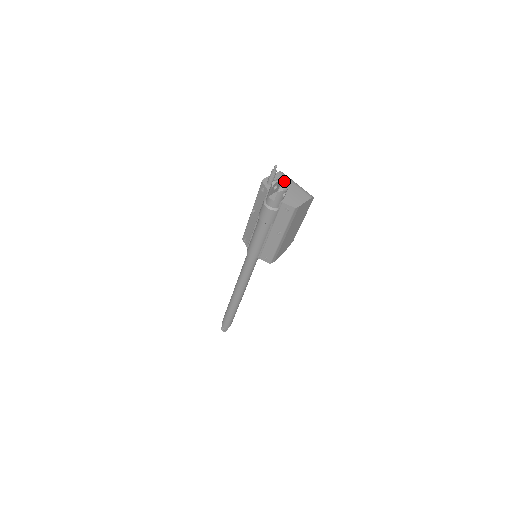
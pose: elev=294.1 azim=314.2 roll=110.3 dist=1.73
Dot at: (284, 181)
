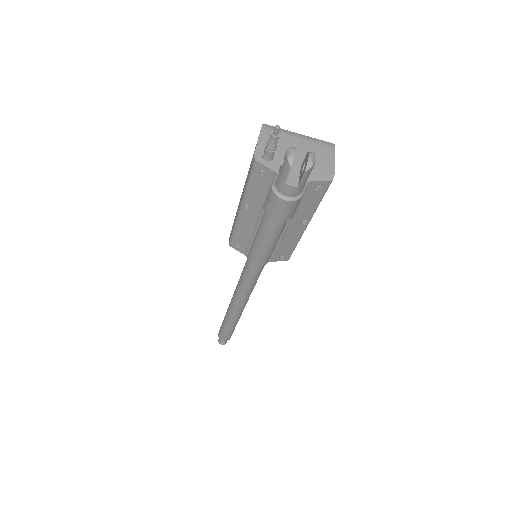
Dot at: (282, 140)
